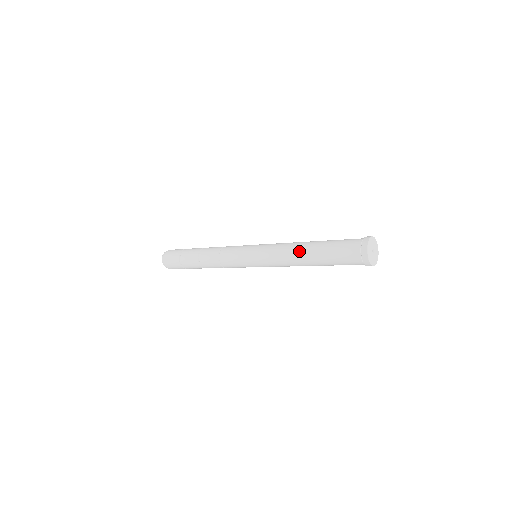
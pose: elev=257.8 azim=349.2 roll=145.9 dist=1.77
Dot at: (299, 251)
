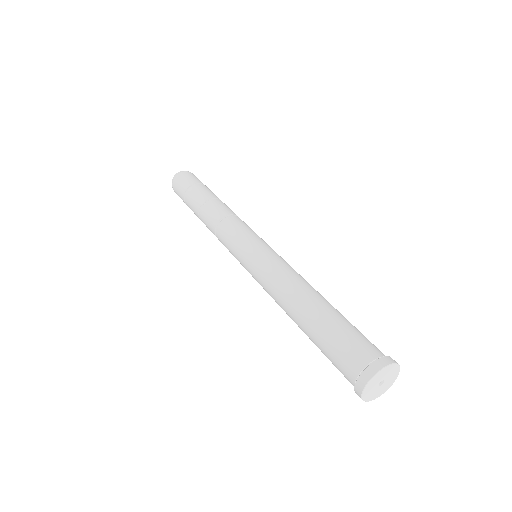
Dot at: (290, 305)
